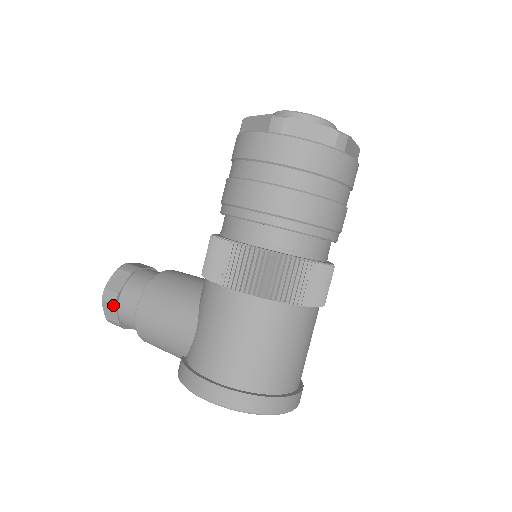
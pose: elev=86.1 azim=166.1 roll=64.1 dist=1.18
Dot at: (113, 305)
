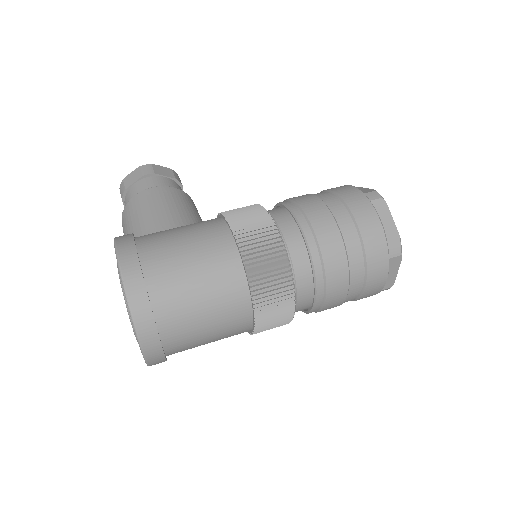
Dot at: (142, 174)
